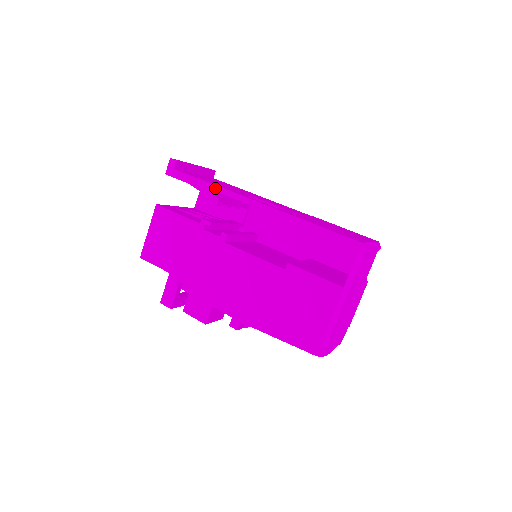
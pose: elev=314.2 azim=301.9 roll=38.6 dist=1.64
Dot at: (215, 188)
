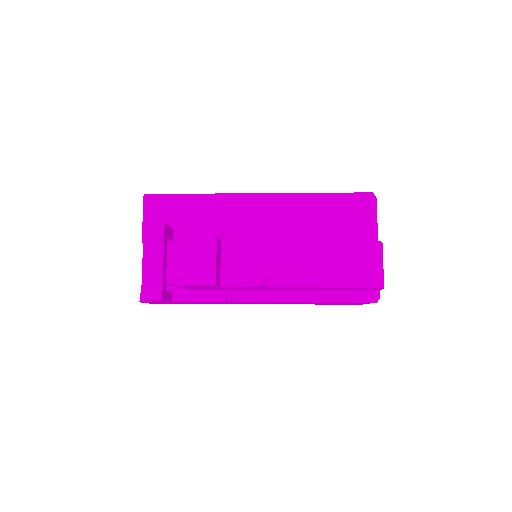
Dot at: occluded
